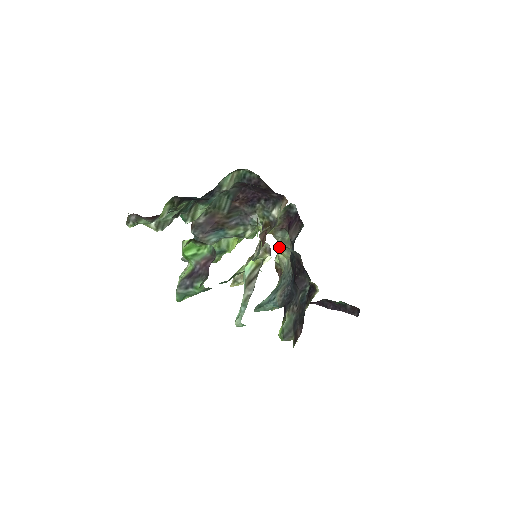
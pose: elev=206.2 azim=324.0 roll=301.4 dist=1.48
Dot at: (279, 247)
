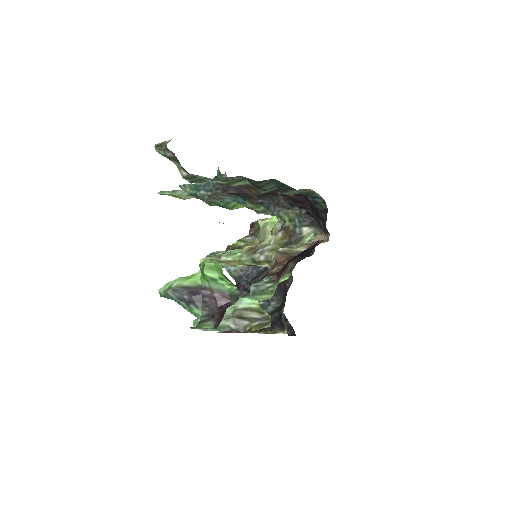
Dot at: (275, 228)
